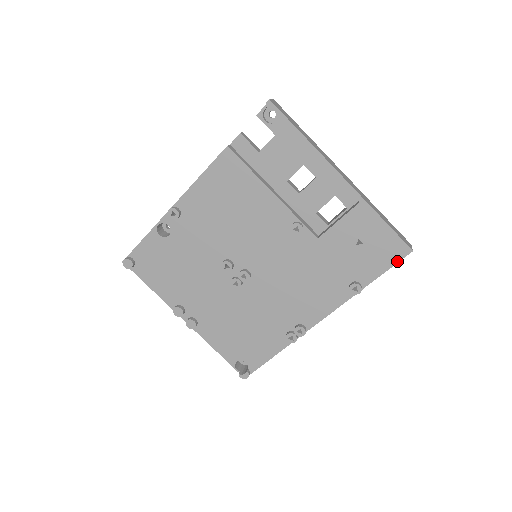
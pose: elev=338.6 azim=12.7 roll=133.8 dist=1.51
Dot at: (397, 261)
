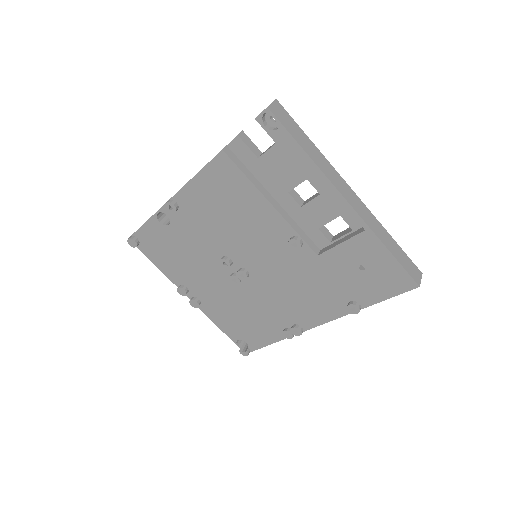
Dot at: (401, 292)
